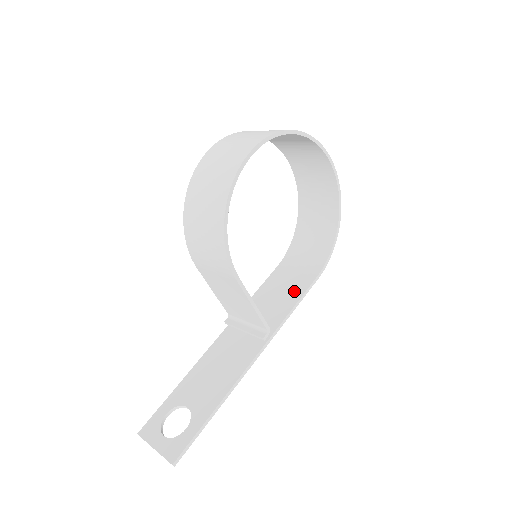
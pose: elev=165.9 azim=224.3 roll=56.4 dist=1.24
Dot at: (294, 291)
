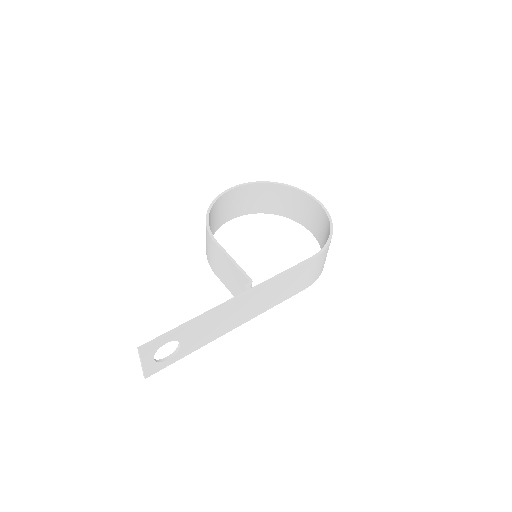
Dot at: occluded
